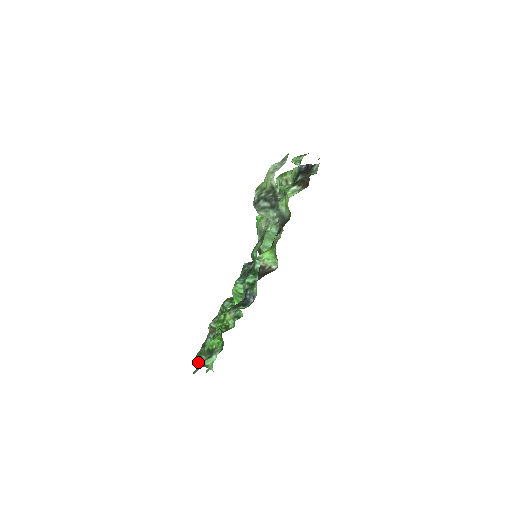
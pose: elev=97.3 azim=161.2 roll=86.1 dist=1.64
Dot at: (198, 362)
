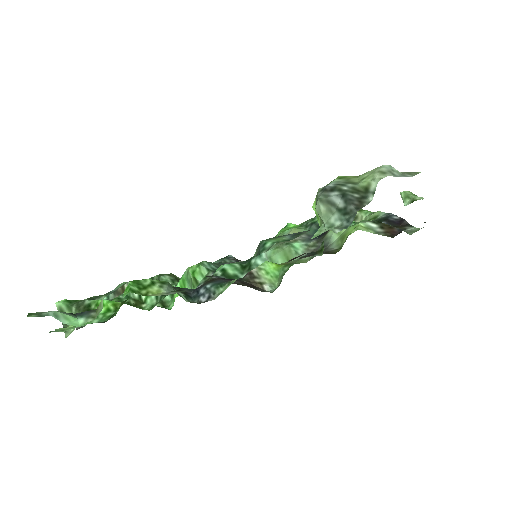
Dot at: (61, 309)
